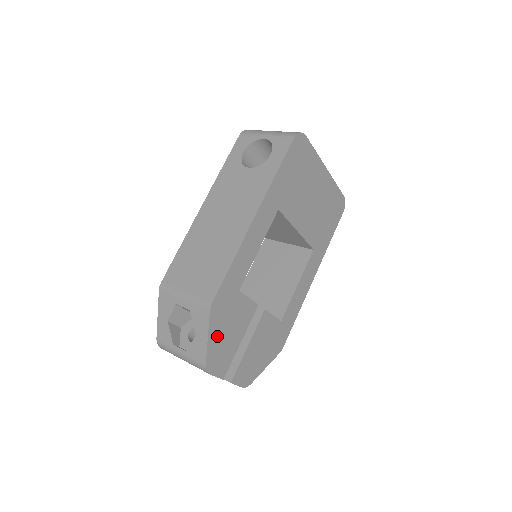
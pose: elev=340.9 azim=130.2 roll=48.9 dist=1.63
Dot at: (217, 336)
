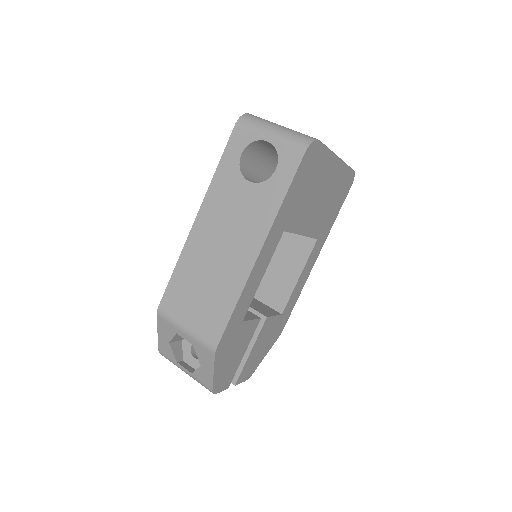
Dot at: (222, 366)
